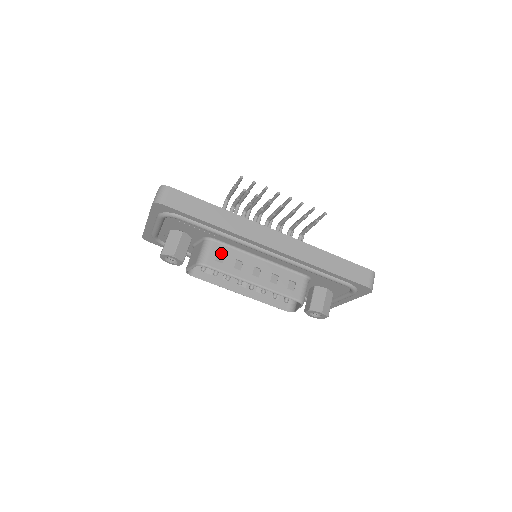
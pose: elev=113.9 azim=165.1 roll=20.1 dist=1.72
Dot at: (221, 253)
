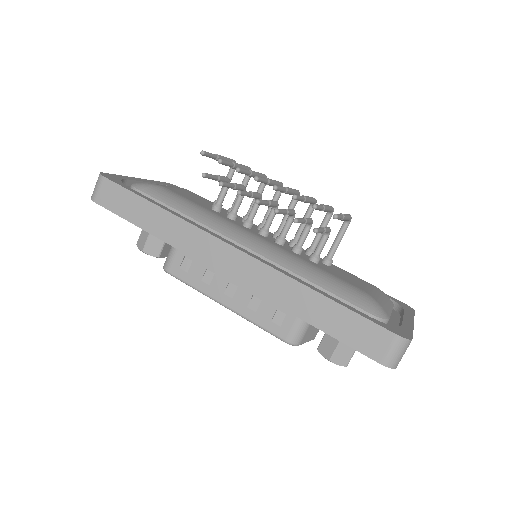
Dot at: (188, 258)
